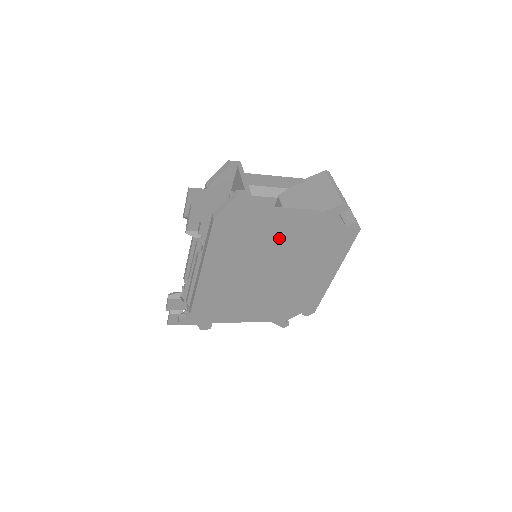
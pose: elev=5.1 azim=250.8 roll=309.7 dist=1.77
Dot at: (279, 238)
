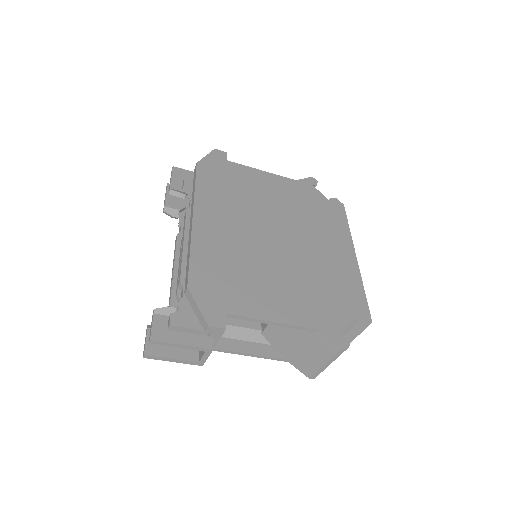
Dot at: (268, 196)
